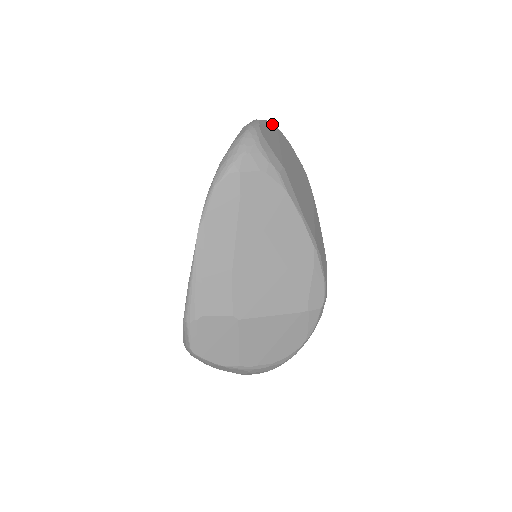
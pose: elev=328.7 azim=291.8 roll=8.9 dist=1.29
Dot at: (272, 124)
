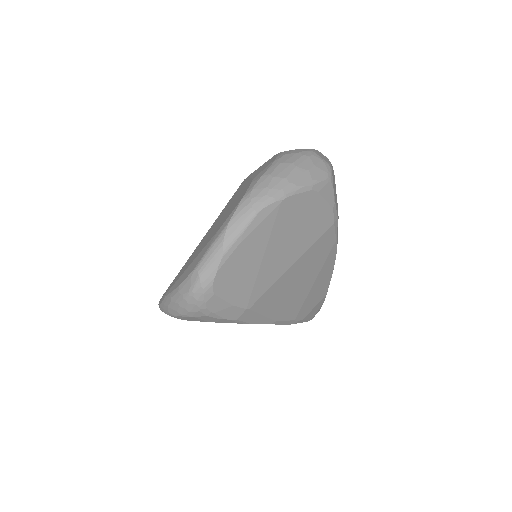
Dot at: (267, 210)
